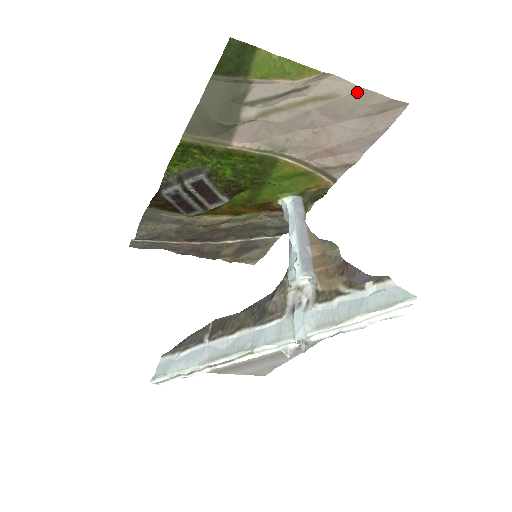
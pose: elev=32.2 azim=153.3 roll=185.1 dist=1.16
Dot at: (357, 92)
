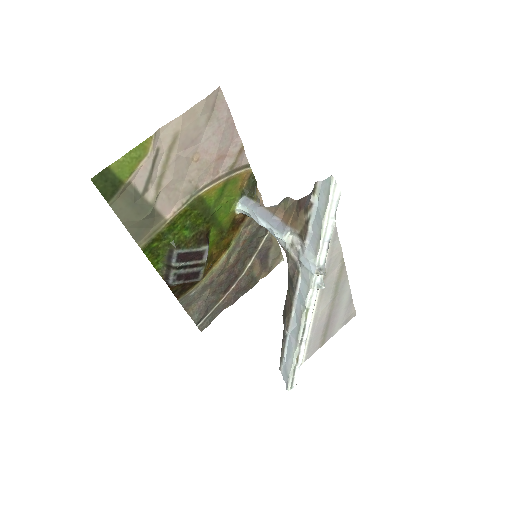
Dot at: (184, 119)
